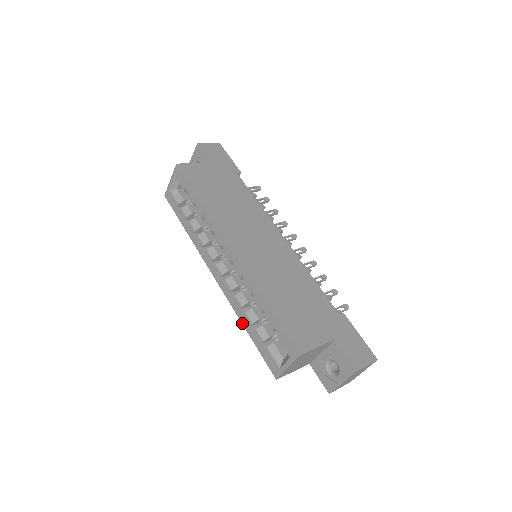
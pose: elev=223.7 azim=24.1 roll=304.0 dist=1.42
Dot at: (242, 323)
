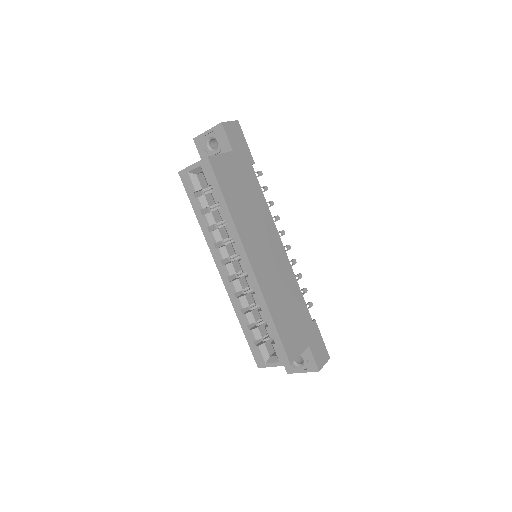
Dot at: (238, 319)
